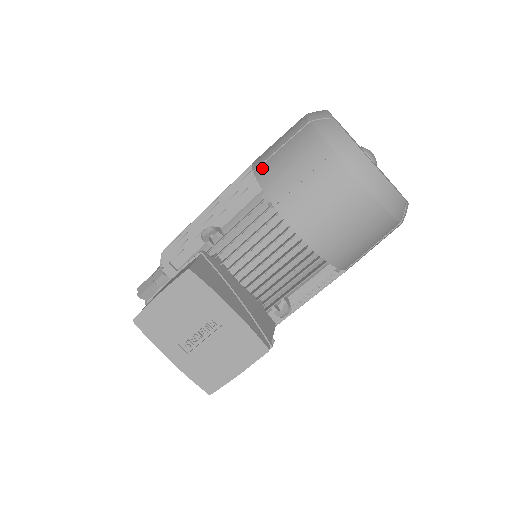
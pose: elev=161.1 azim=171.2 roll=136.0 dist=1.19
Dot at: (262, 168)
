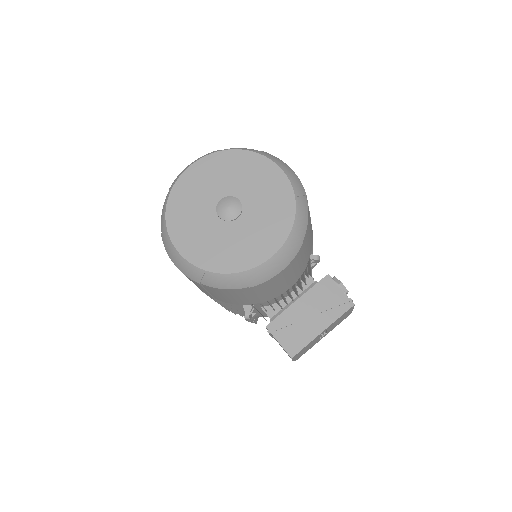
Dot at: occluded
